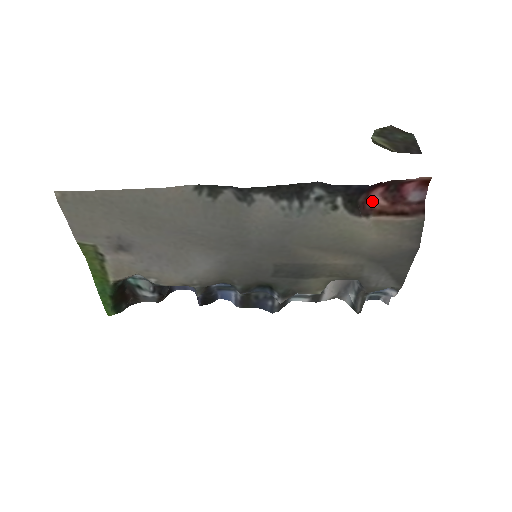
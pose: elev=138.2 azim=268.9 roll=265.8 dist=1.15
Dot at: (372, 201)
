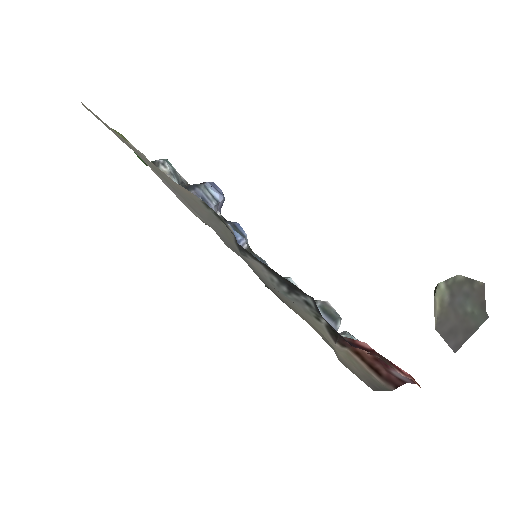
Dot at: occluded
